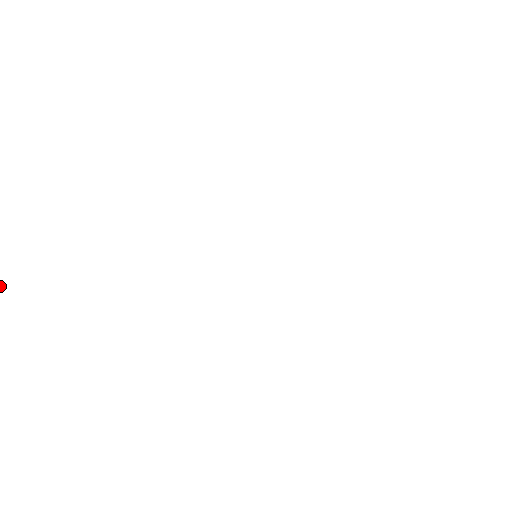
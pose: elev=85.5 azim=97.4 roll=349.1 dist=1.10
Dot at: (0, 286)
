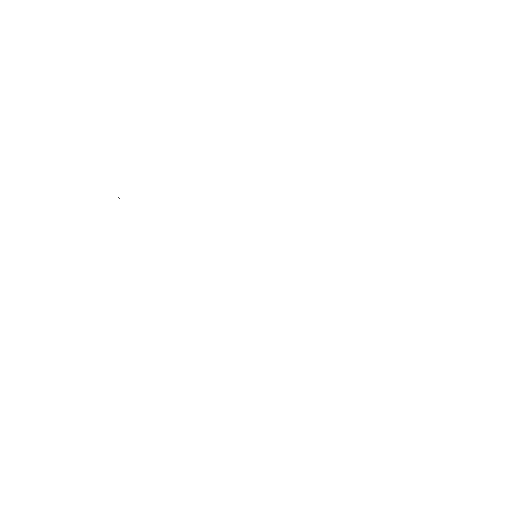
Dot at: occluded
